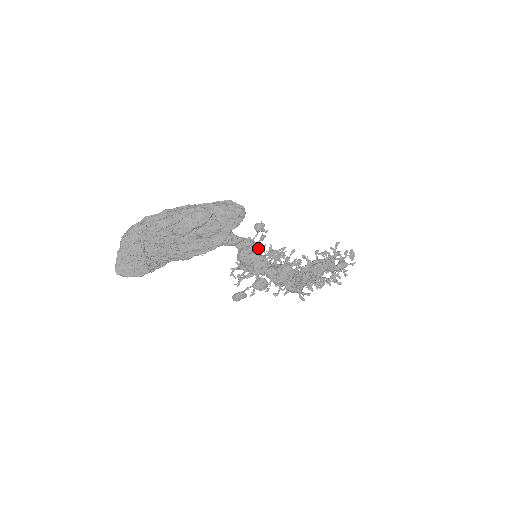
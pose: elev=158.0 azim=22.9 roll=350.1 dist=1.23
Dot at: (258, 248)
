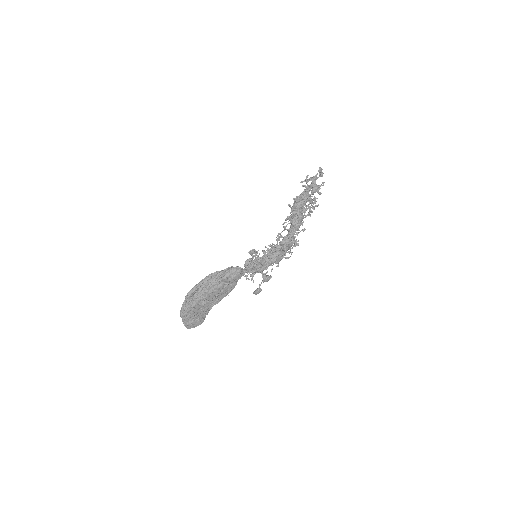
Dot at: (257, 262)
